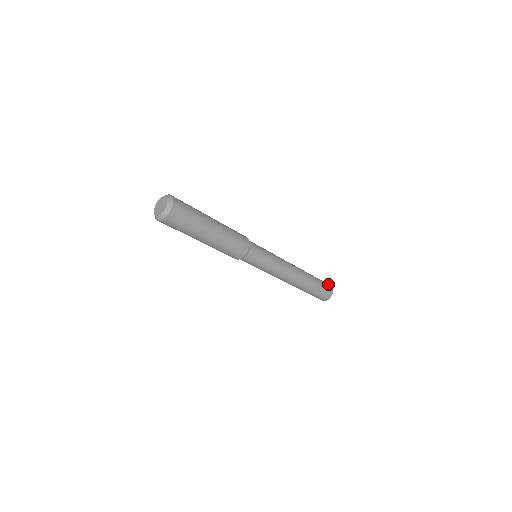
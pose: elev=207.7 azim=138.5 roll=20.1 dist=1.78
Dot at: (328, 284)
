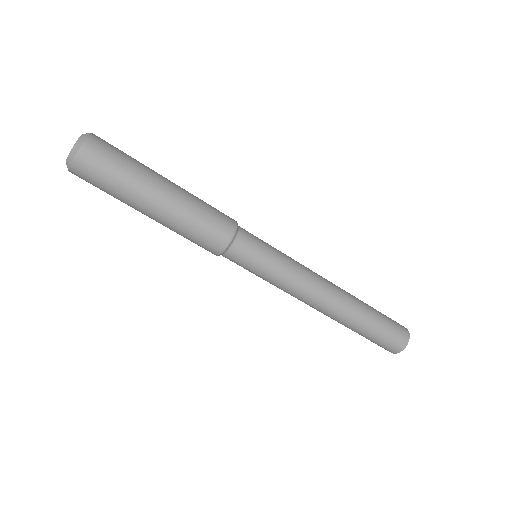
Dot at: occluded
